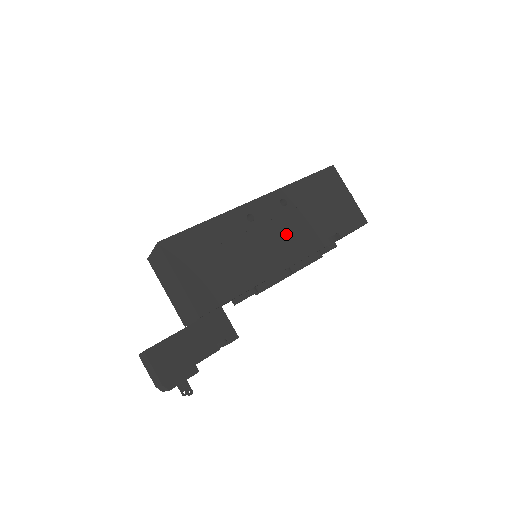
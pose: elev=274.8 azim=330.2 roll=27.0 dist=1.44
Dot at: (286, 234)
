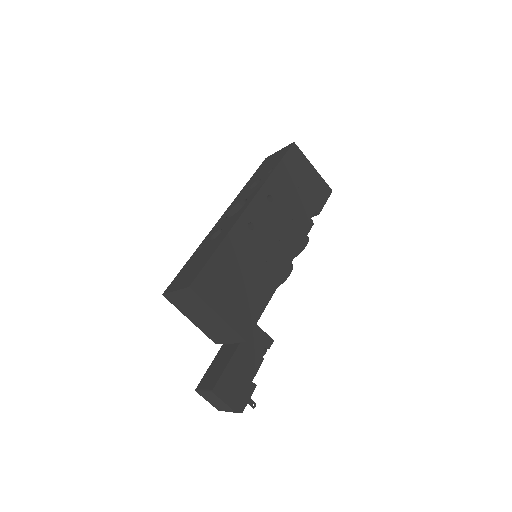
Dot at: (281, 230)
